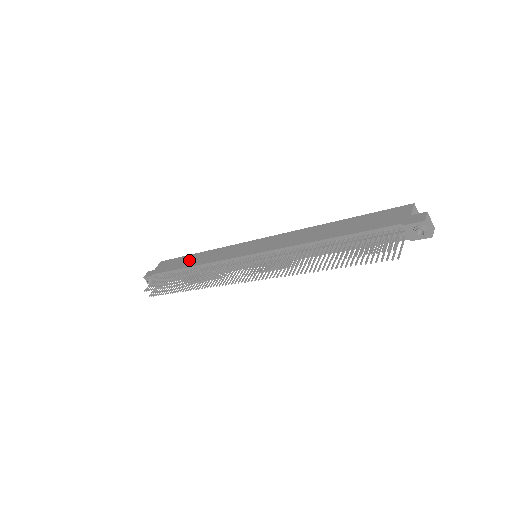
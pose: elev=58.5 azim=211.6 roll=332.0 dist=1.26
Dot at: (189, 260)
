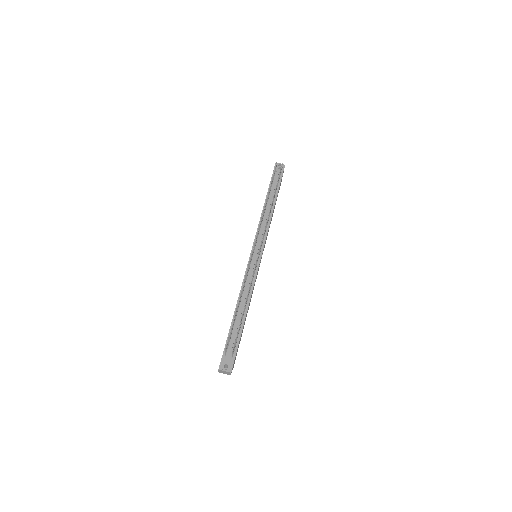
Dot at: occluded
